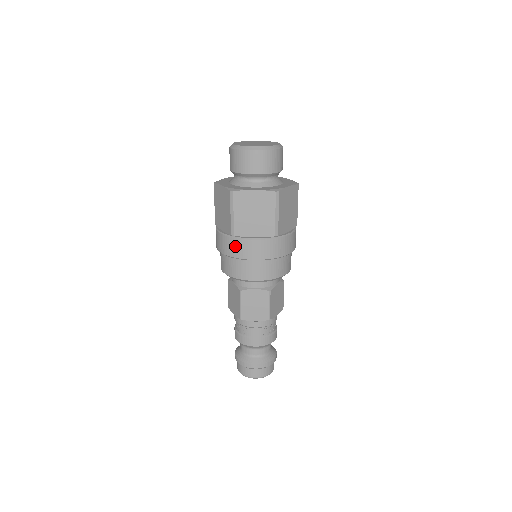
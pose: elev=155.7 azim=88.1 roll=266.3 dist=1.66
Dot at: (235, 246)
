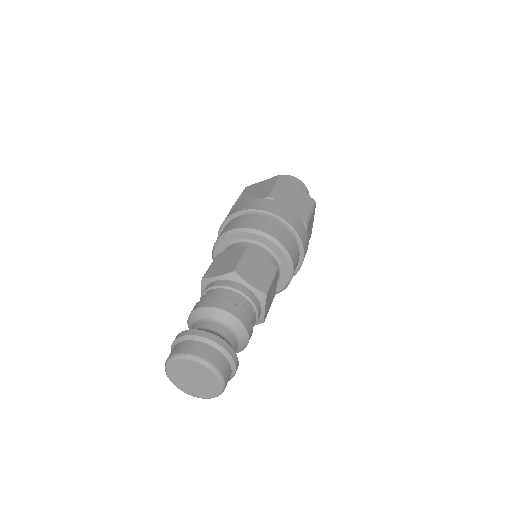
Dot at: occluded
